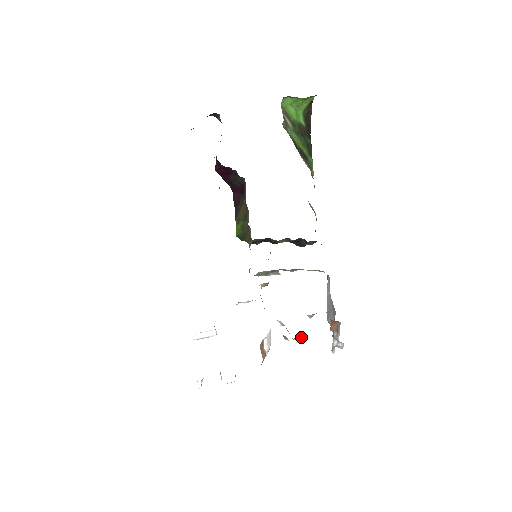
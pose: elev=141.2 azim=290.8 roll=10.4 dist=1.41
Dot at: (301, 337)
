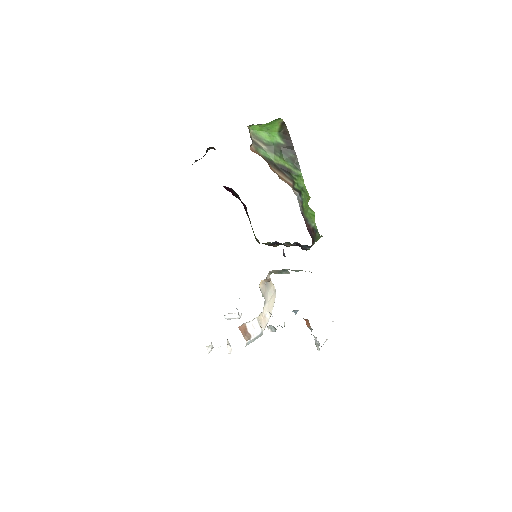
Dot at: (274, 327)
